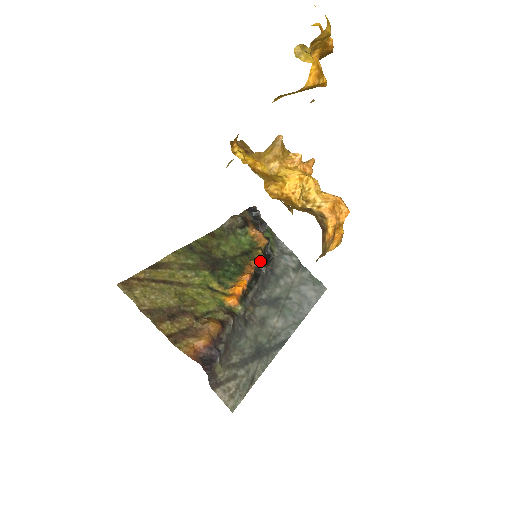
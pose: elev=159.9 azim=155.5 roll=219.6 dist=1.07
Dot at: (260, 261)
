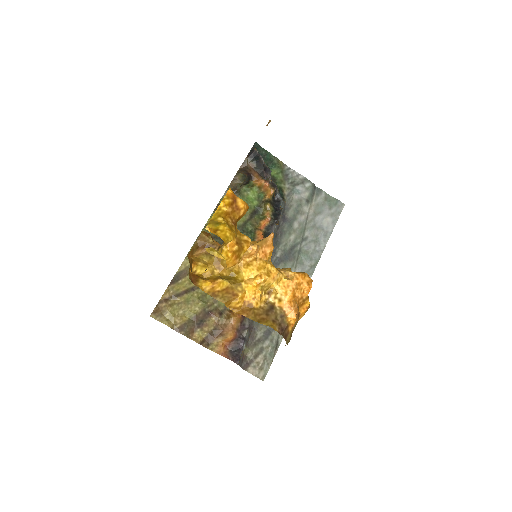
Dot at: (269, 219)
